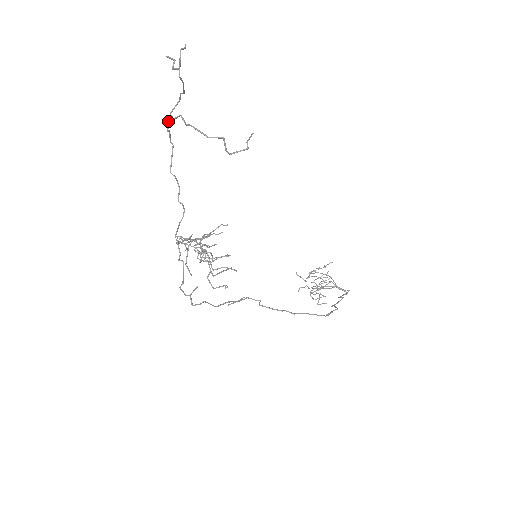
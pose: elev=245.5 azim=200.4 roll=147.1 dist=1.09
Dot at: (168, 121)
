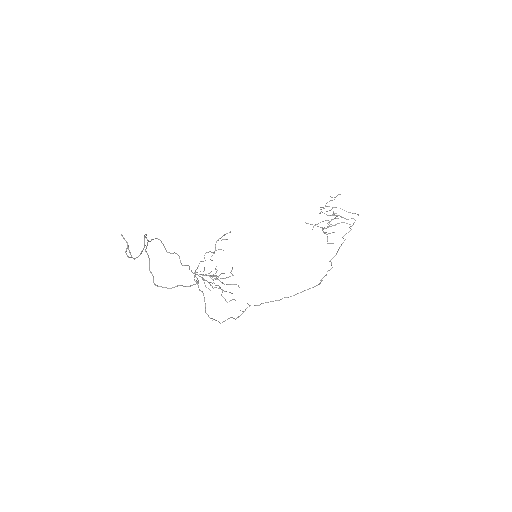
Dot at: (146, 247)
